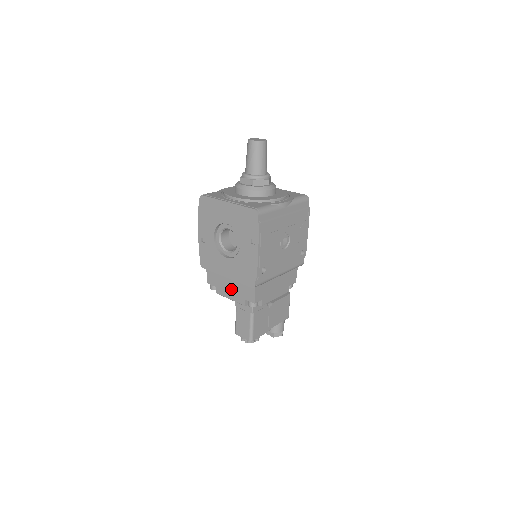
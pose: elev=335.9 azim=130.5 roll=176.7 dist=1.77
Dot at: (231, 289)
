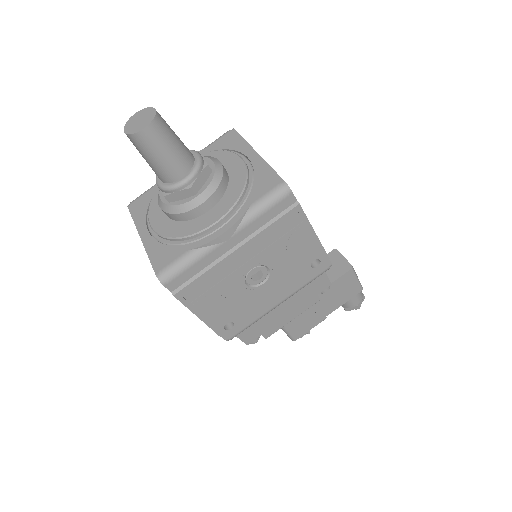
Dot at: occluded
